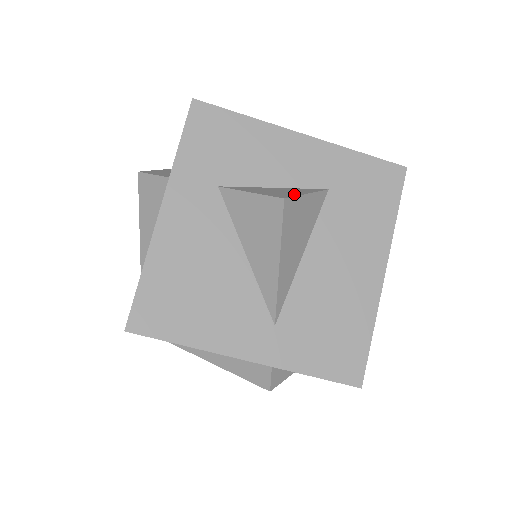
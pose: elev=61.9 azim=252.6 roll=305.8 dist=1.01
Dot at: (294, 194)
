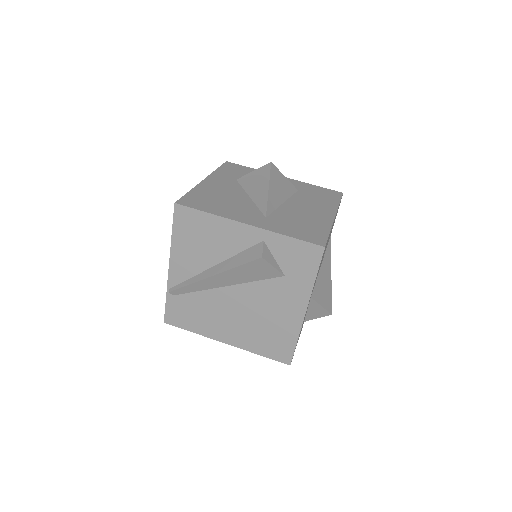
Dot at: occluded
